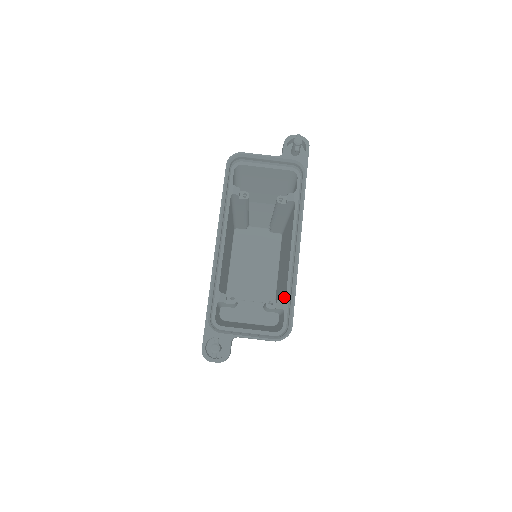
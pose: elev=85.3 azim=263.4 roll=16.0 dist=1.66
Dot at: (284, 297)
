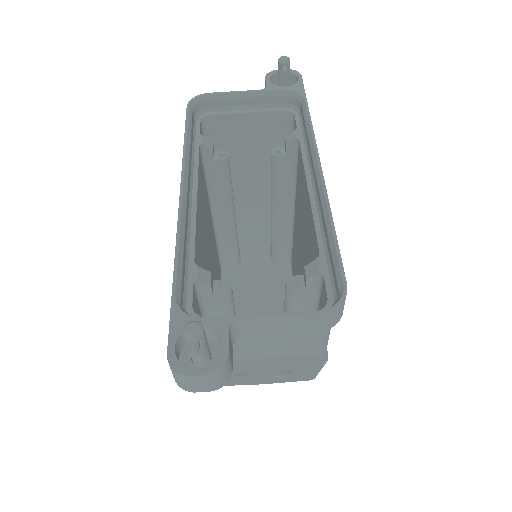
Dot at: occluded
